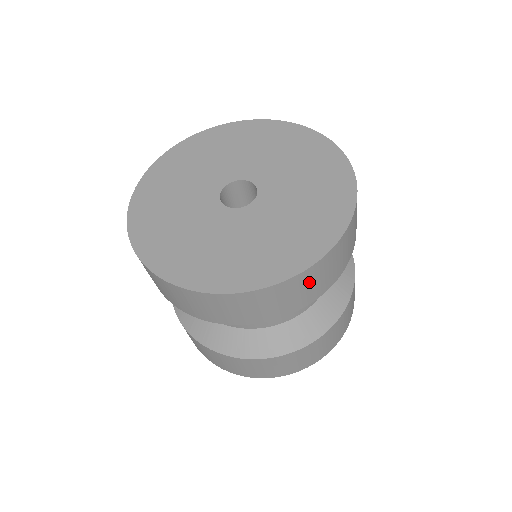
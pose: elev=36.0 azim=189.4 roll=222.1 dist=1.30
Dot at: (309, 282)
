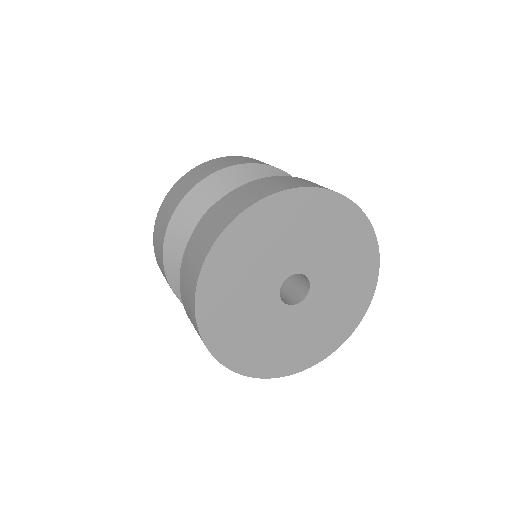
Dot at: occluded
